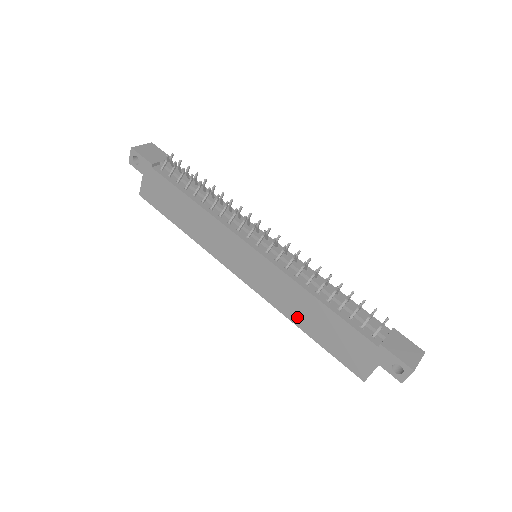
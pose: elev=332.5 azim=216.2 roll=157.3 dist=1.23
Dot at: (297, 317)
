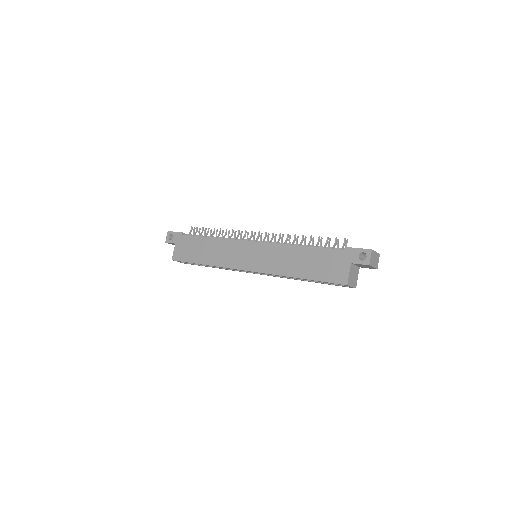
Dot at: (290, 270)
